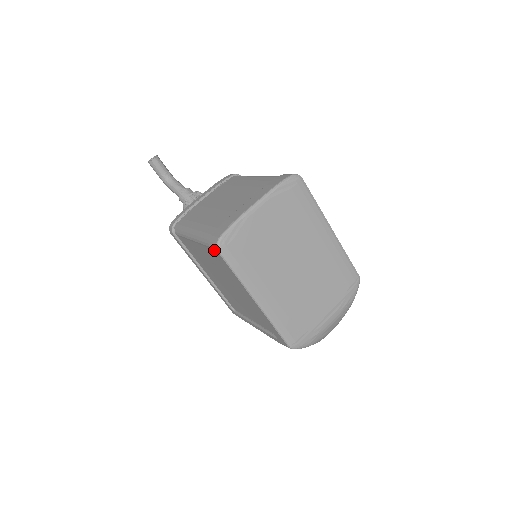
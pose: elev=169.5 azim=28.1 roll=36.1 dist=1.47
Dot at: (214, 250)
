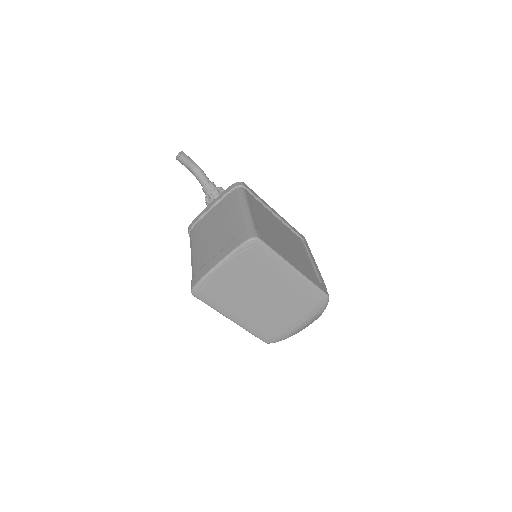
Dot at: occluded
